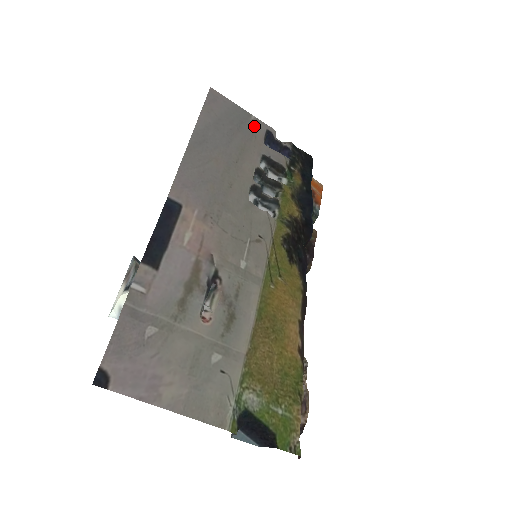
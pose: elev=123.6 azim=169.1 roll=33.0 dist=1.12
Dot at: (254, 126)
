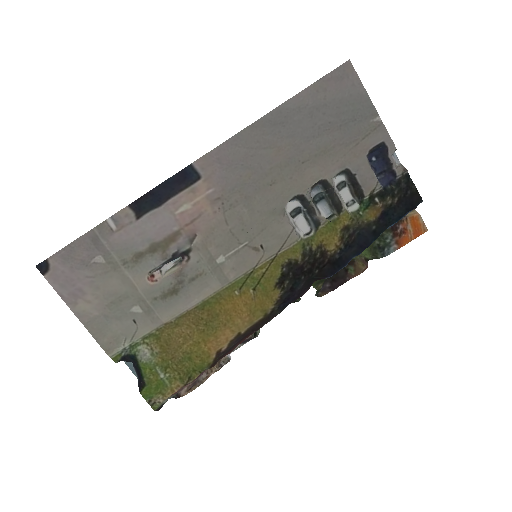
Dot at: (368, 130)
